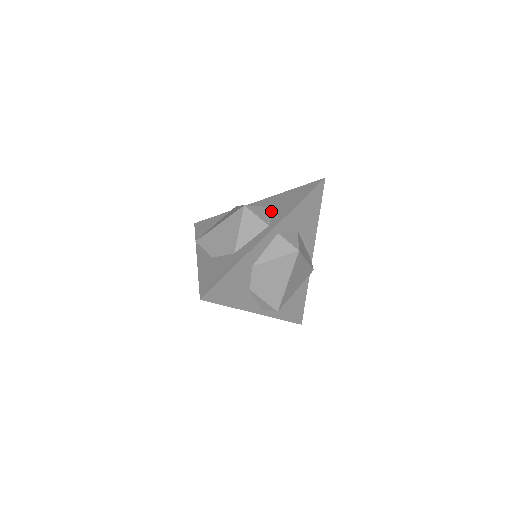
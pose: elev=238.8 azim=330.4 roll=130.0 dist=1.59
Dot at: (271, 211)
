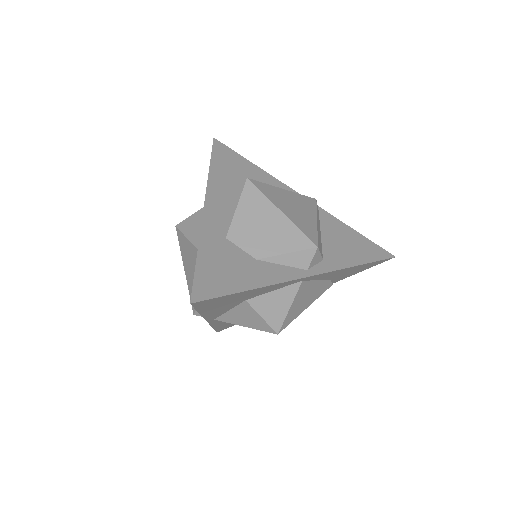
Dot at: occluded
